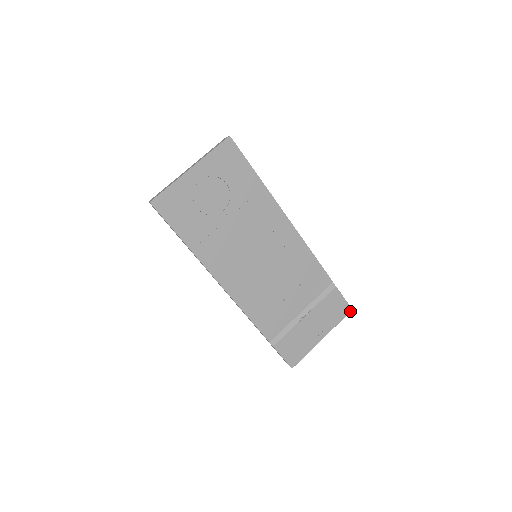
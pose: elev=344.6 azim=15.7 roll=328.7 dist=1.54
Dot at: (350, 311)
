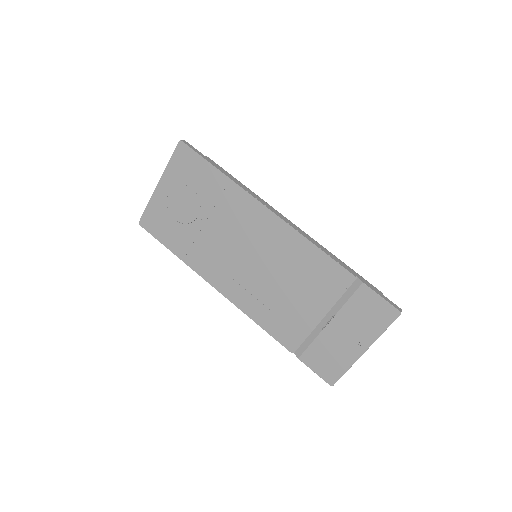
Dot at: (398, 315)
